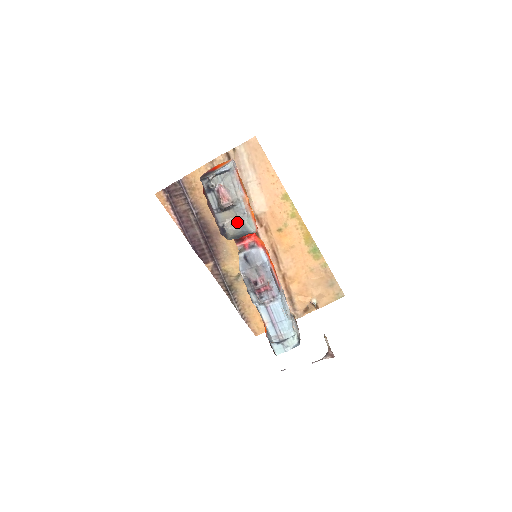
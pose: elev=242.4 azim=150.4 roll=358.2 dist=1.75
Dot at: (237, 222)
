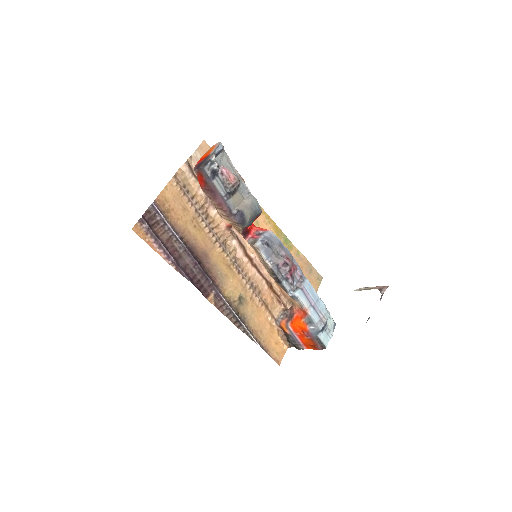
Dot at: (247, 203)
